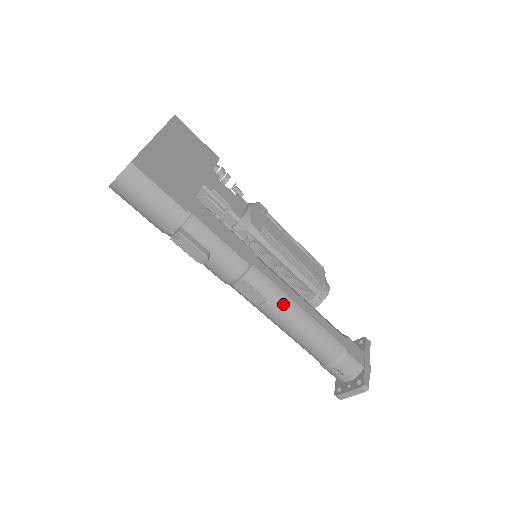
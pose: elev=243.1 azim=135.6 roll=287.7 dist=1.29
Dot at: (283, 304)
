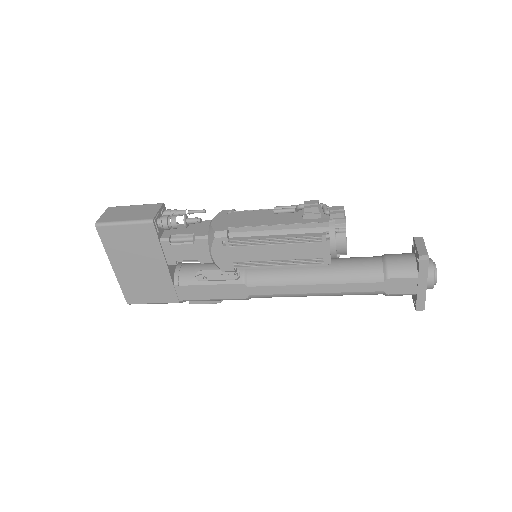
Dot at: occluded
